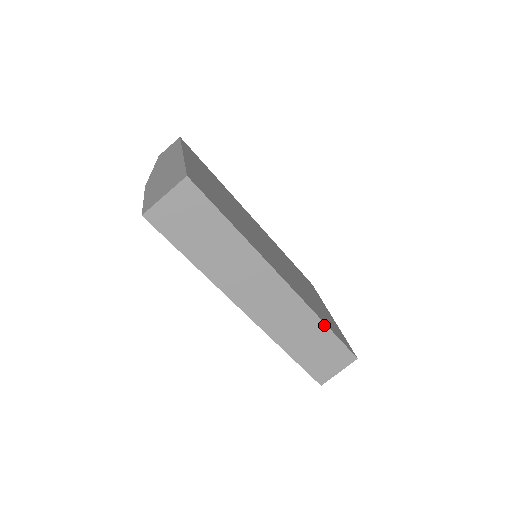
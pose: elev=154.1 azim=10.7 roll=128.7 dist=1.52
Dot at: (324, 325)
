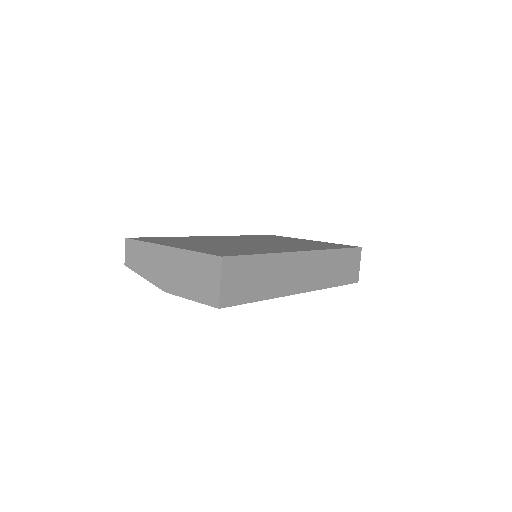
Dot at: (337, 250)
